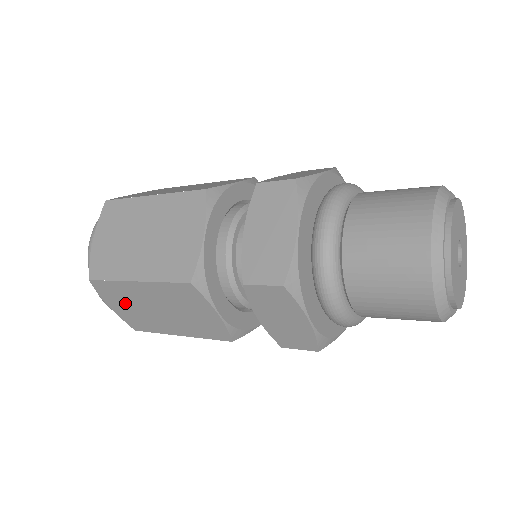
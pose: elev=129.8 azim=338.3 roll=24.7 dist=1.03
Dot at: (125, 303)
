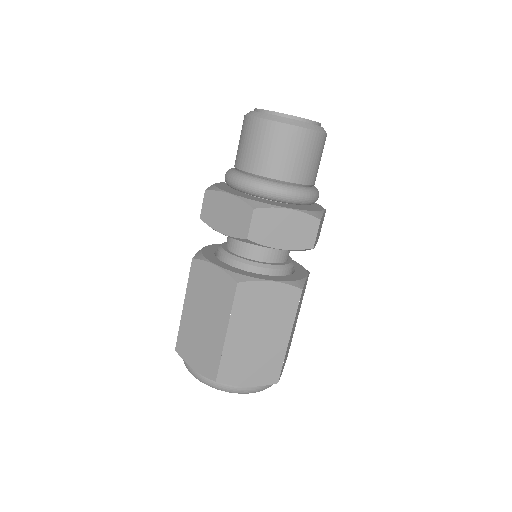
Dot at: (194, 346)
